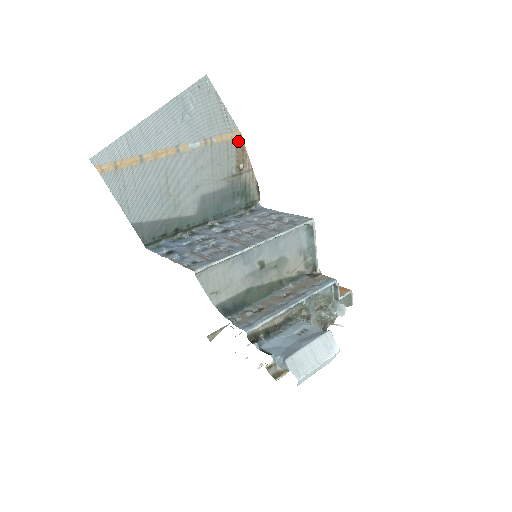
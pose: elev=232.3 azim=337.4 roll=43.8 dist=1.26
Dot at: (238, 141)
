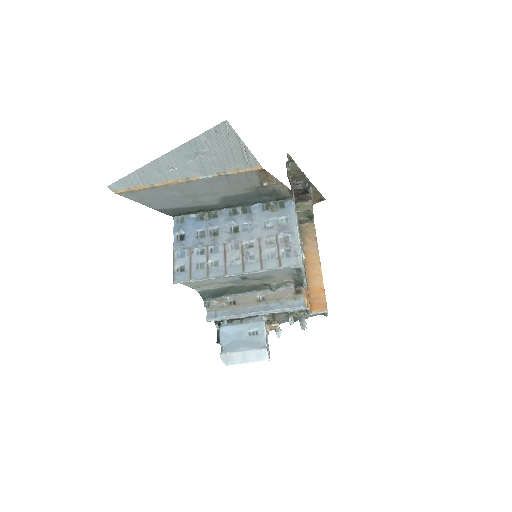
Dot at: (260, 171)
